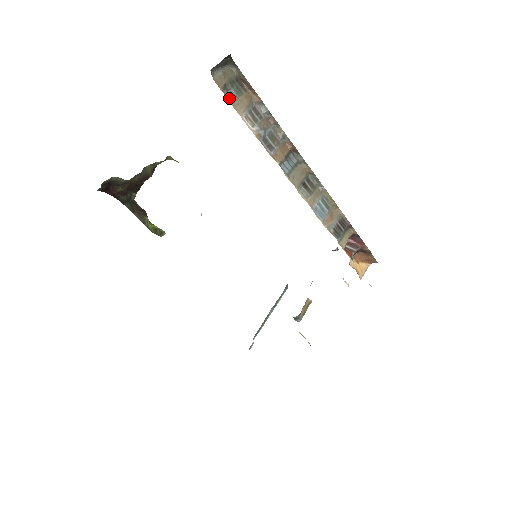
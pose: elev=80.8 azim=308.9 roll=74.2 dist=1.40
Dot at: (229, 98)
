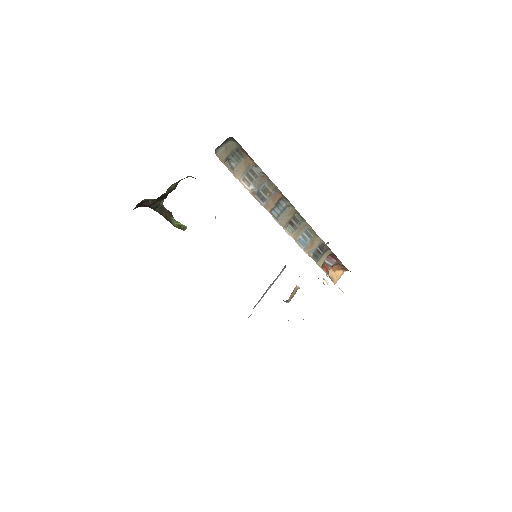
Dot at: (230, 167)
